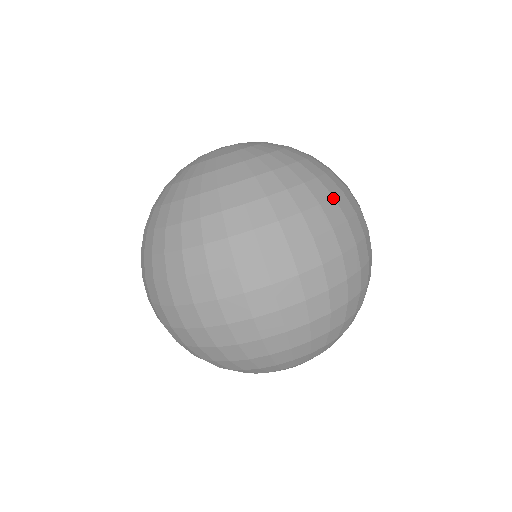
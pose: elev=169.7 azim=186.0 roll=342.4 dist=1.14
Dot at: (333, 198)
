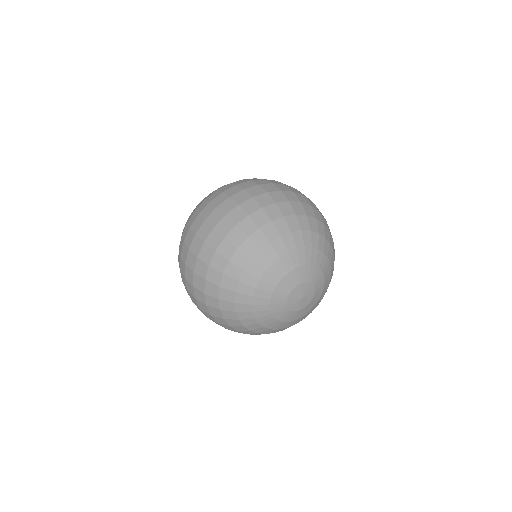
Dot at: (216, 191)
